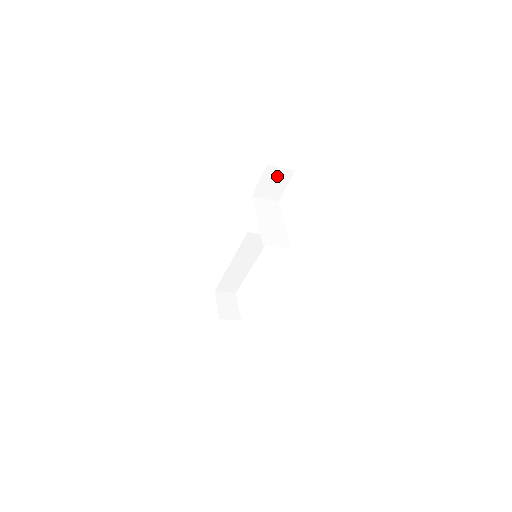
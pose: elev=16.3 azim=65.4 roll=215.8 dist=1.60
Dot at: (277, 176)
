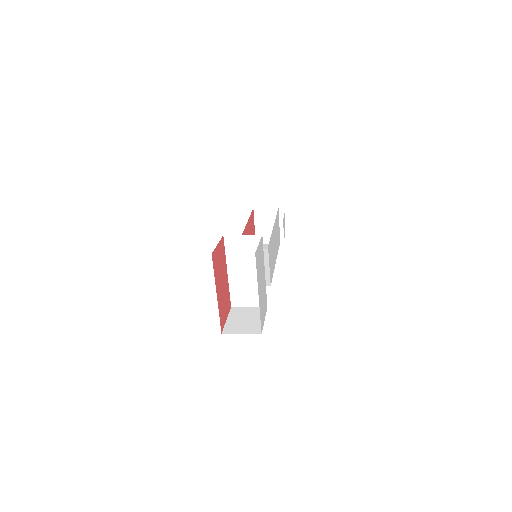
Dot at: occluded
